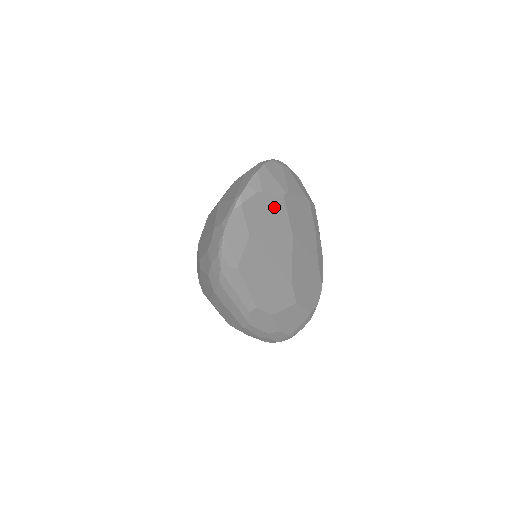
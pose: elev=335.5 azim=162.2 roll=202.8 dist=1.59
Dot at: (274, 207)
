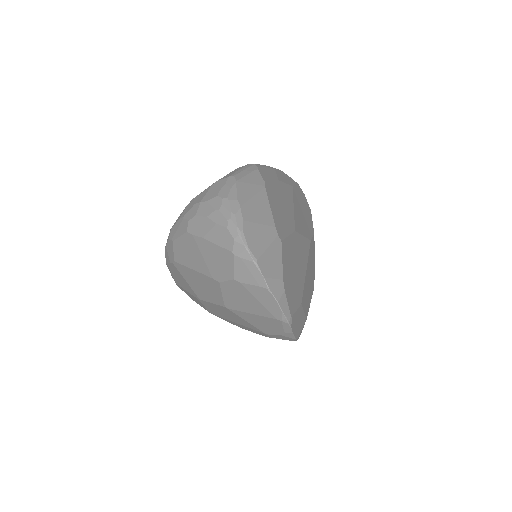
Dot at: (287, 260)
